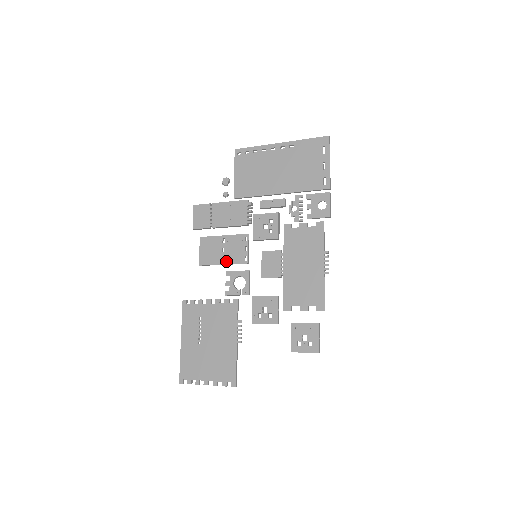
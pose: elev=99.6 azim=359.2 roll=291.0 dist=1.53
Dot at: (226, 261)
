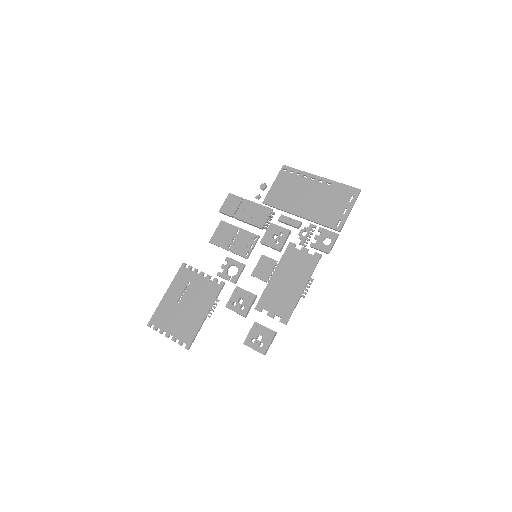
Dot at: (231, 249)
